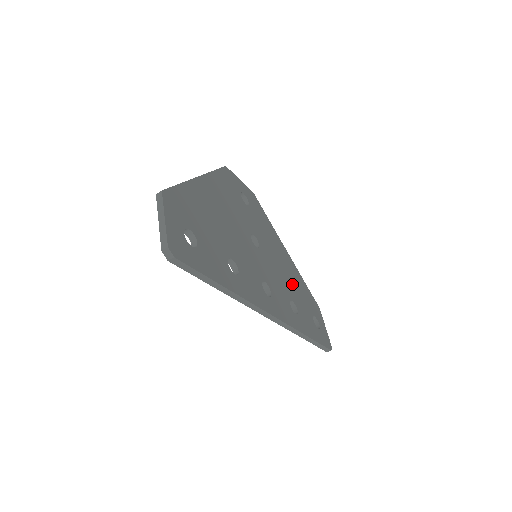
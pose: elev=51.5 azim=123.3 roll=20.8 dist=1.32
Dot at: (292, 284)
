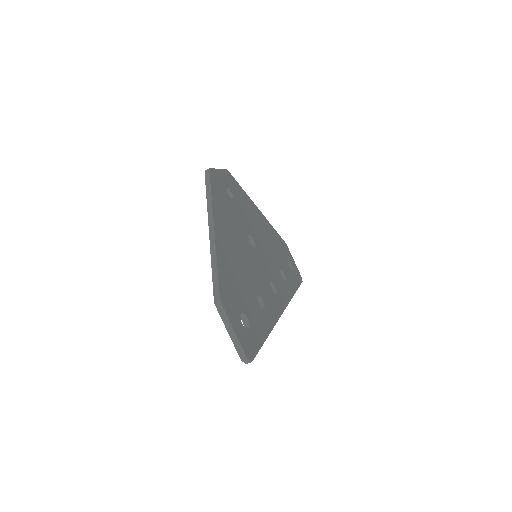
Dot at: (274, 249)
